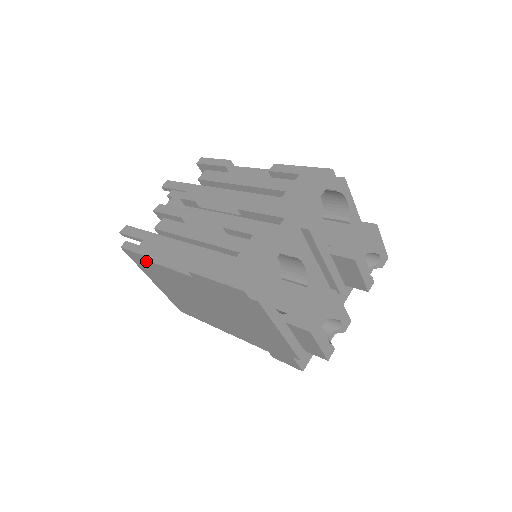
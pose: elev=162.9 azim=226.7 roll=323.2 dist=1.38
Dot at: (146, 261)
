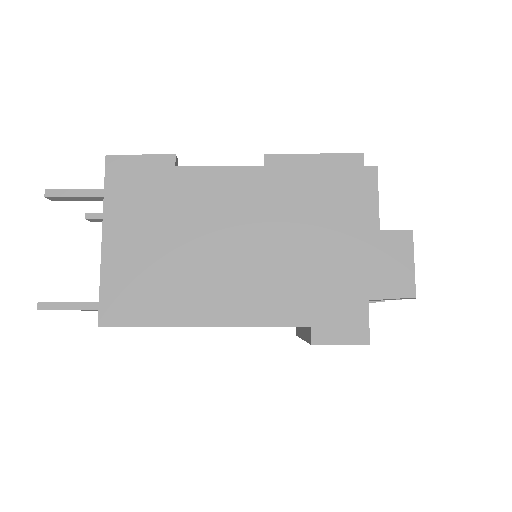
Dot at: (156, 170)
